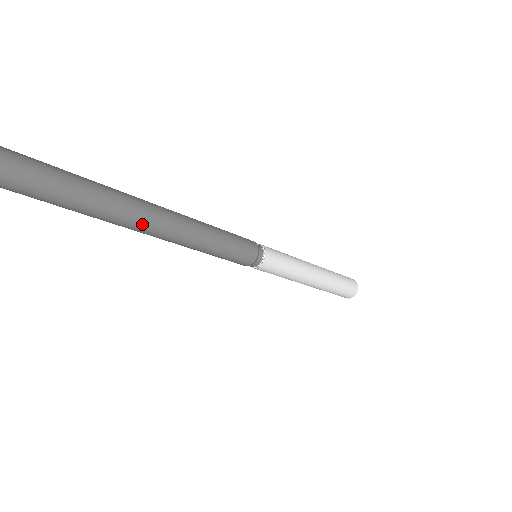
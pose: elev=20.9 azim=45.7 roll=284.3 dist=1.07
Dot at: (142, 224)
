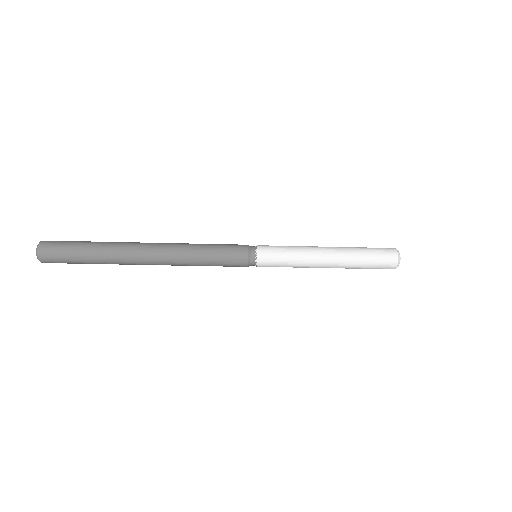
Dot at: (139, 246)
